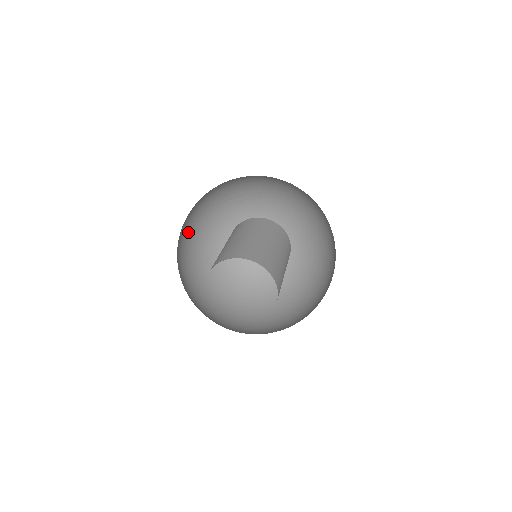
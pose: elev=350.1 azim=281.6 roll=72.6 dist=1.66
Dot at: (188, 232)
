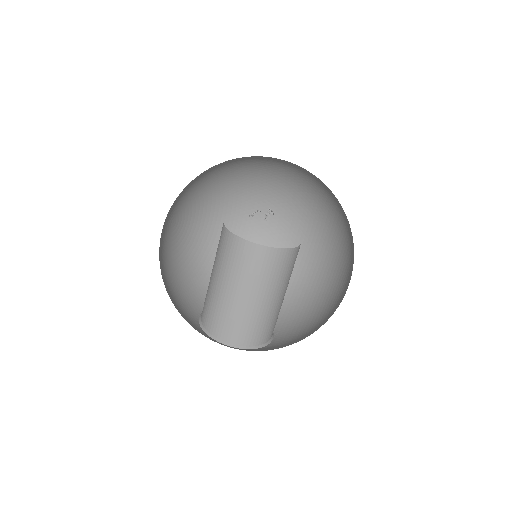
Dot at: (170, 210)
